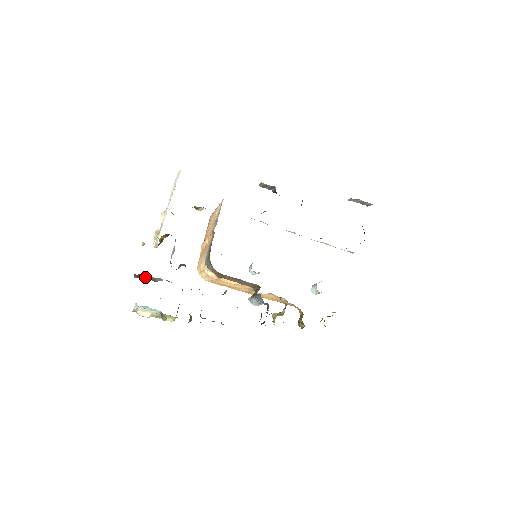
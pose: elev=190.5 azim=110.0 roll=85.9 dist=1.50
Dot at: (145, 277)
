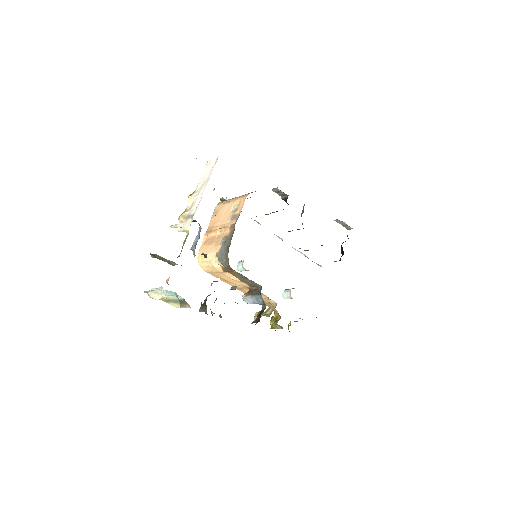
Dot at: (162, 258)
